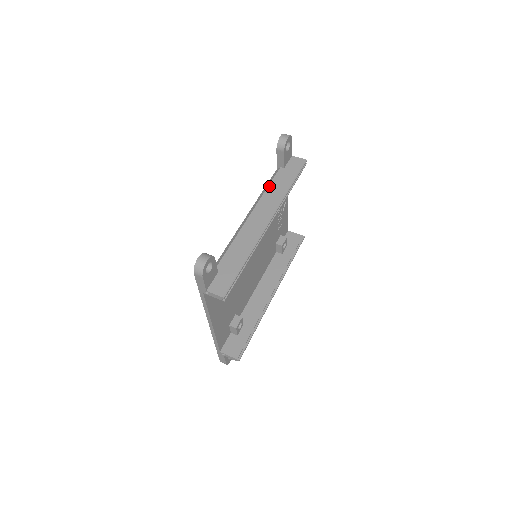
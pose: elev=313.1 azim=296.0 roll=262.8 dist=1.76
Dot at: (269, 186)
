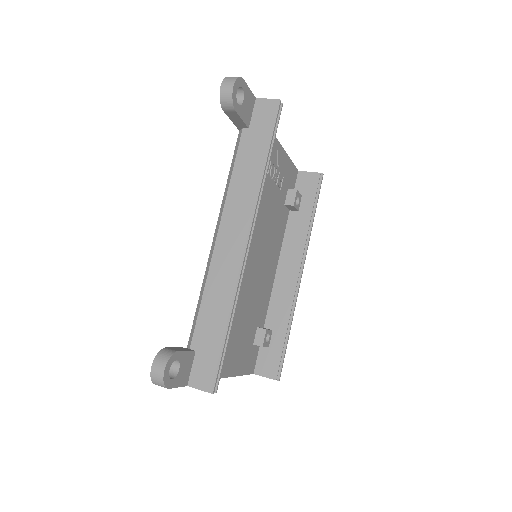
Dot at: (233, 172)
